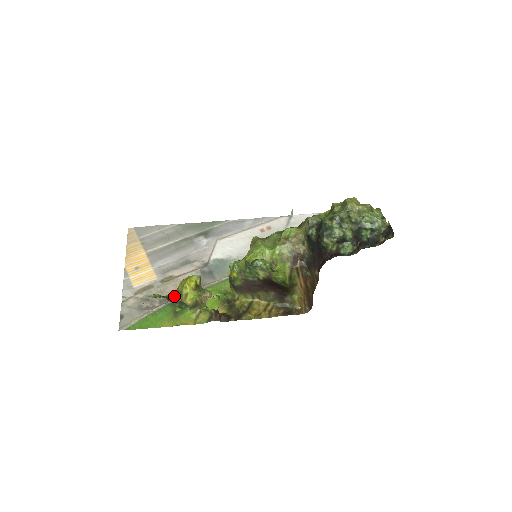
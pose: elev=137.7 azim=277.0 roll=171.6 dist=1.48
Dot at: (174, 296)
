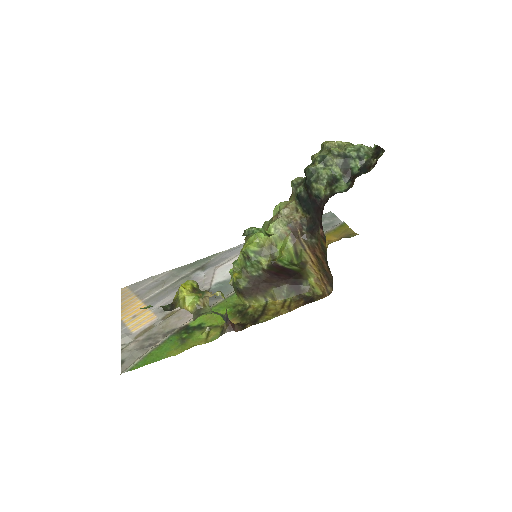
Dot at: (171, 305)
